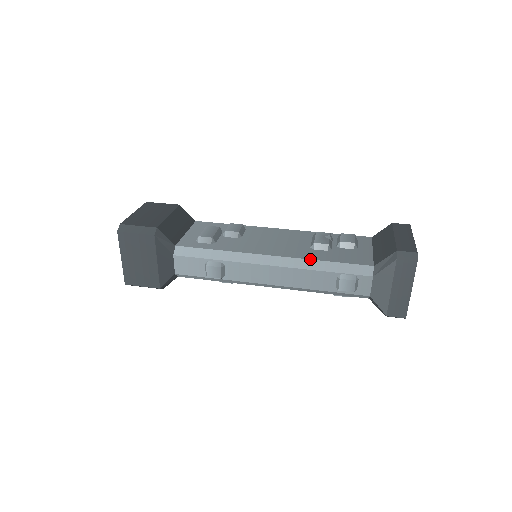
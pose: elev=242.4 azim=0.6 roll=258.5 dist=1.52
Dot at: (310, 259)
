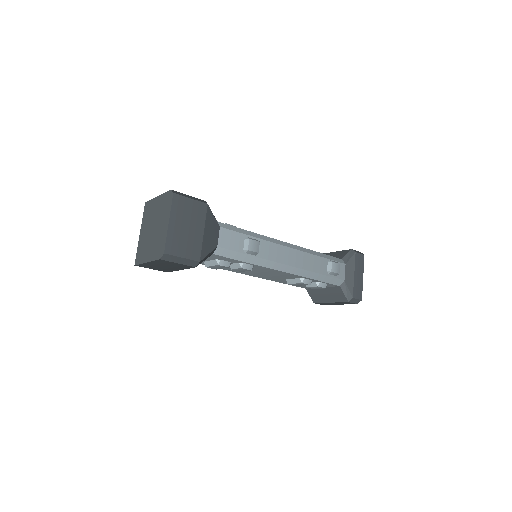
Dot at: (309, 249)
